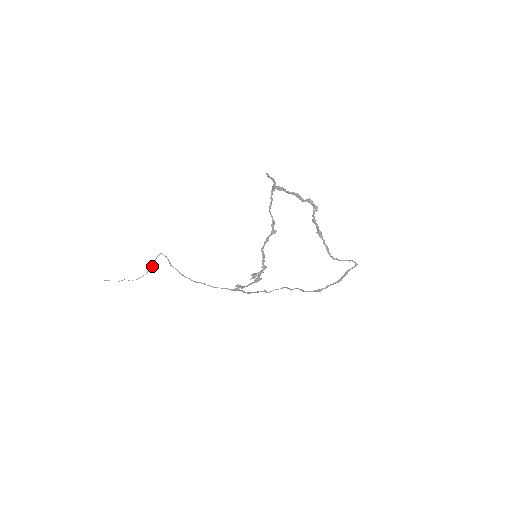
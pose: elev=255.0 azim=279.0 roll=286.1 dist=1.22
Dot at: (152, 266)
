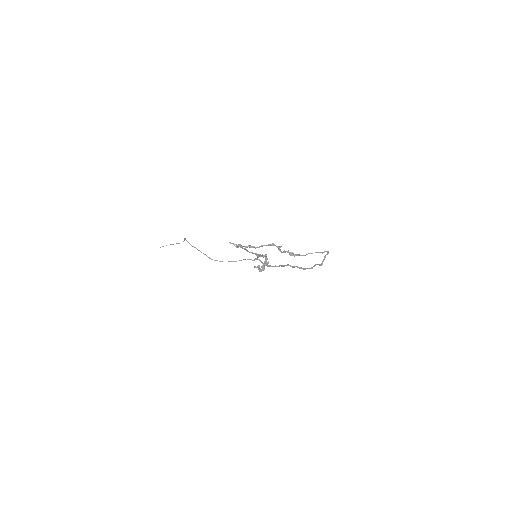
Dot at: occluded
